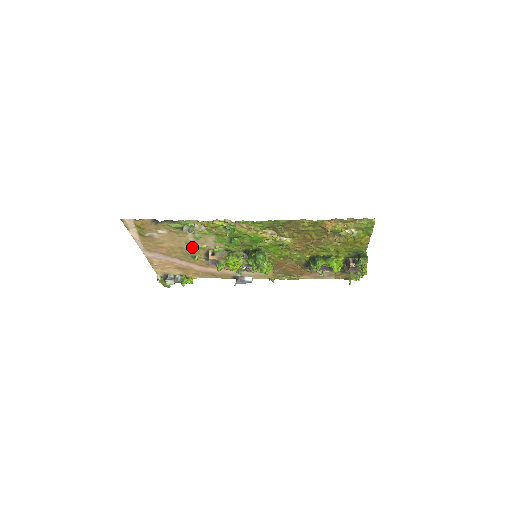
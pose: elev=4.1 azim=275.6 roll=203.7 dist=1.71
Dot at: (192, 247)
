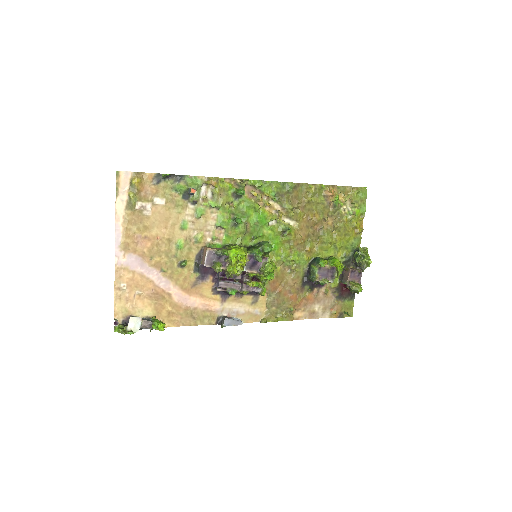
Dot at: (185, 239)
